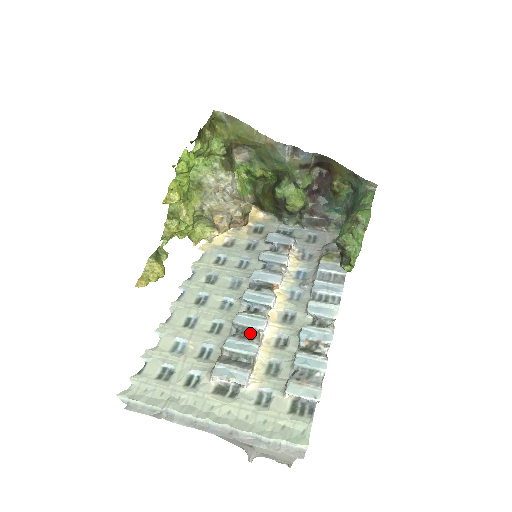
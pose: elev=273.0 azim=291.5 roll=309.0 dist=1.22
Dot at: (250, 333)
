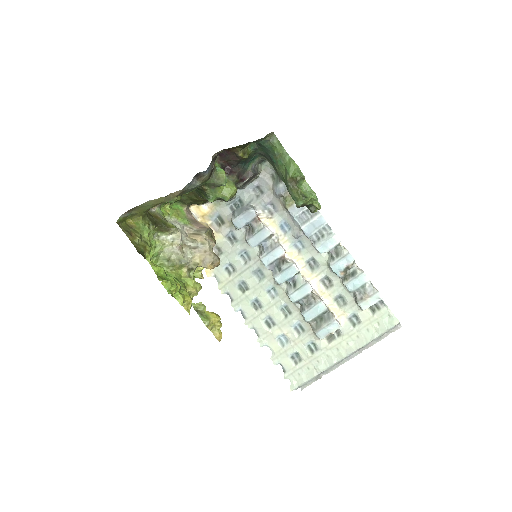
Dot at: (309, 299)
